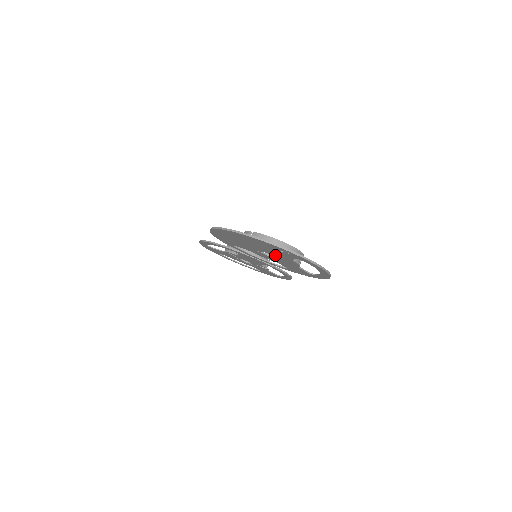
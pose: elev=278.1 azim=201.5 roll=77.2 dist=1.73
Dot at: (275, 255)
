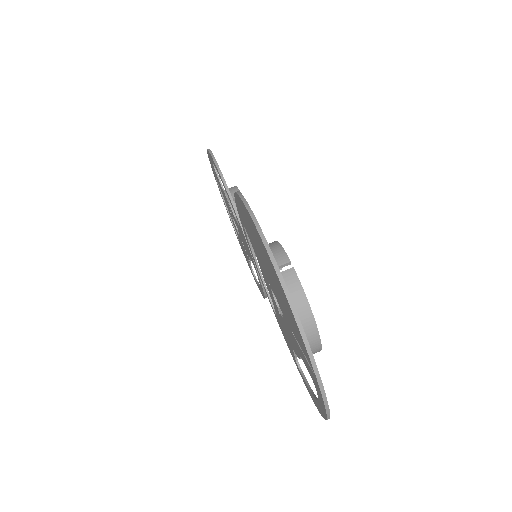
Dot at: (285, 319)
